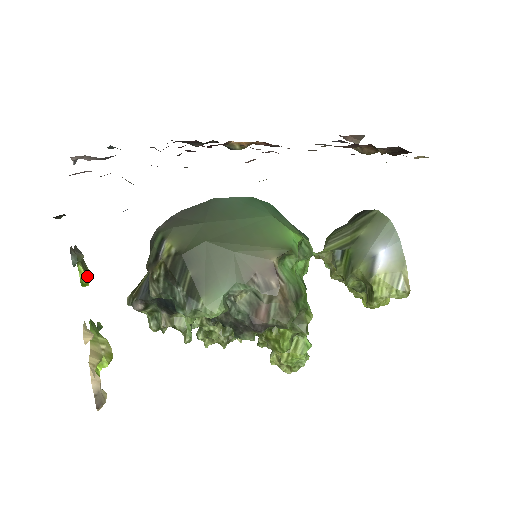
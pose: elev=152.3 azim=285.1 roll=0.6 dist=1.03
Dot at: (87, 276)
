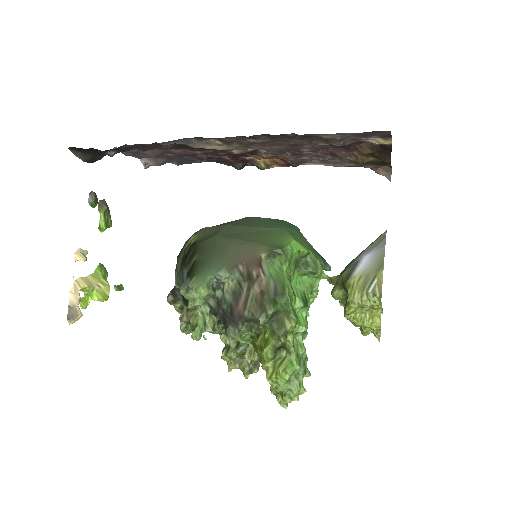
Dot at: (105, 224)
